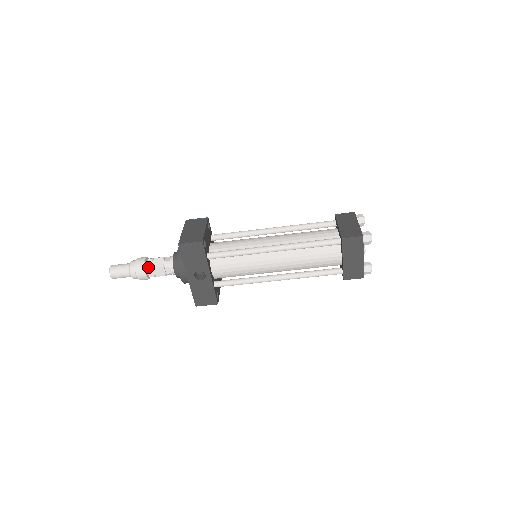
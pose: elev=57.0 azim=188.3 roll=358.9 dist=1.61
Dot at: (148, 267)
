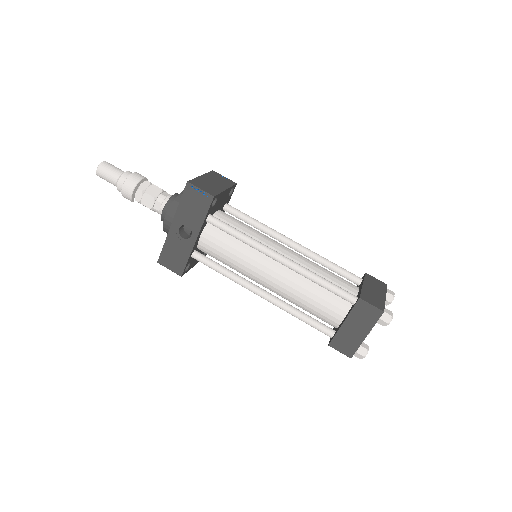
Dot at: (140, 187)
